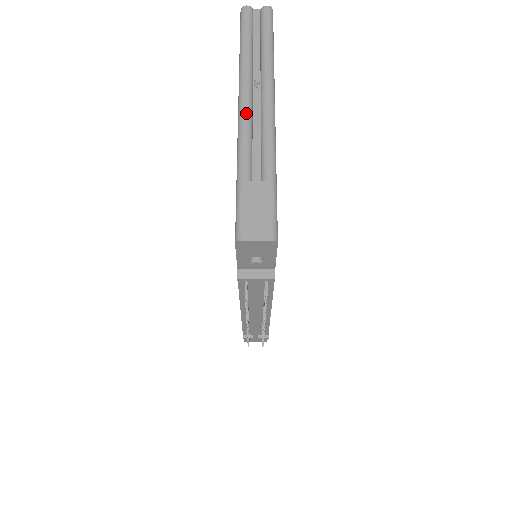
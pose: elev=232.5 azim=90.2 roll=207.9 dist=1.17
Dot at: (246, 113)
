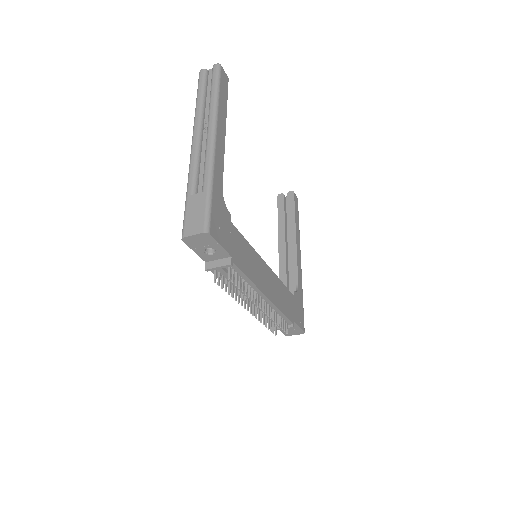
Dot at: (195, 147)
